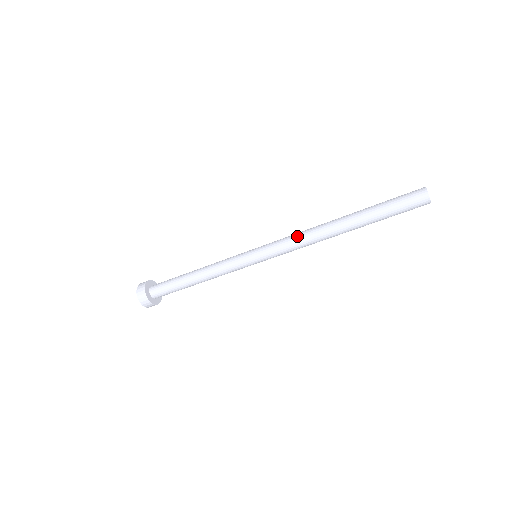
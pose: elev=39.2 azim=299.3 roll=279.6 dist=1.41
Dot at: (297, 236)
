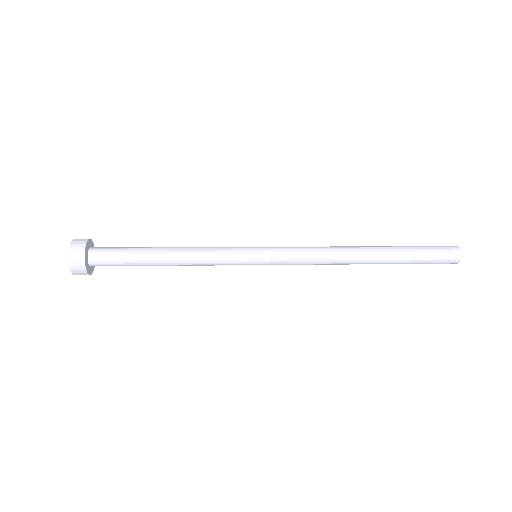
Dot at: (318, 258)
